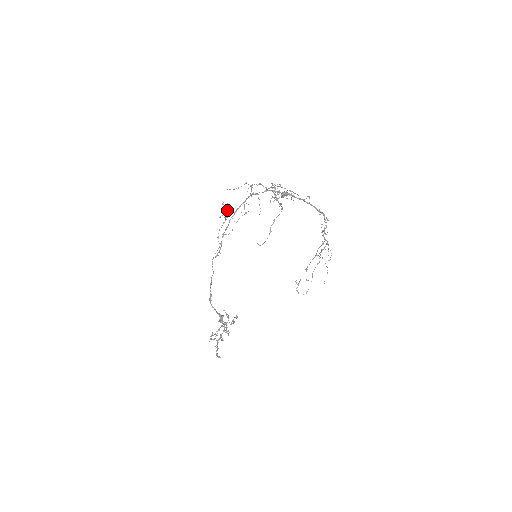
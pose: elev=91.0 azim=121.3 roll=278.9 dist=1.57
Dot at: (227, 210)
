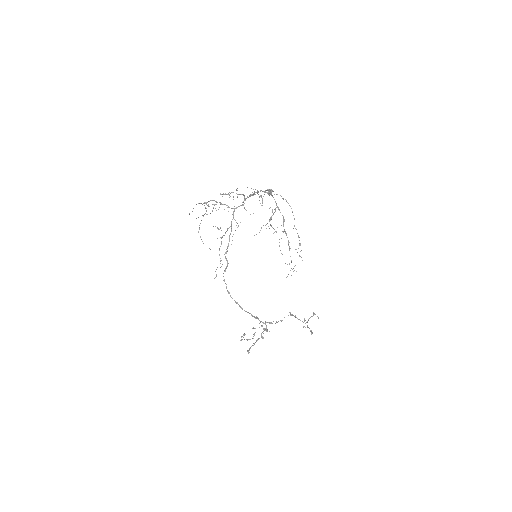
Dot at: occluded
